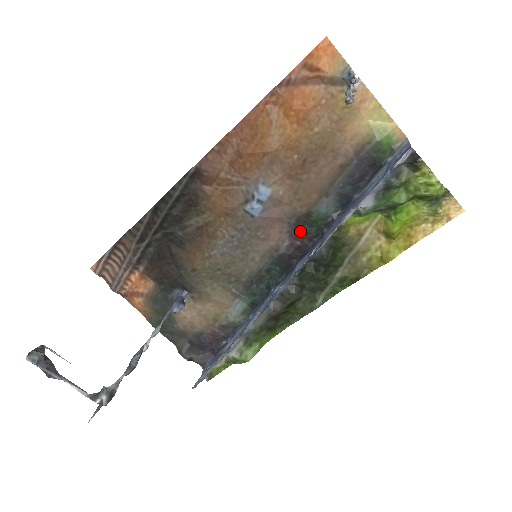
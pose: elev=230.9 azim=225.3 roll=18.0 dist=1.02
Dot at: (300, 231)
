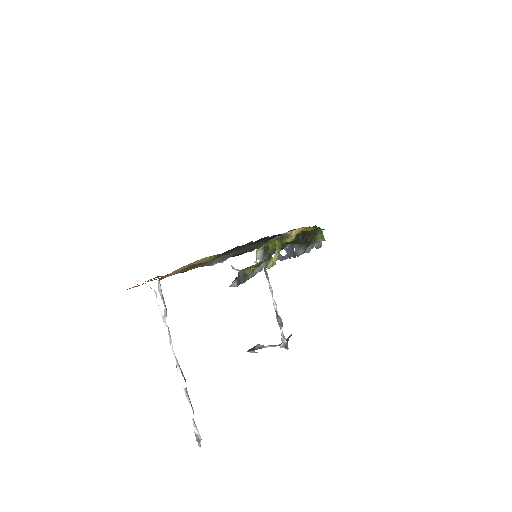
Dot at: (253, 243)
